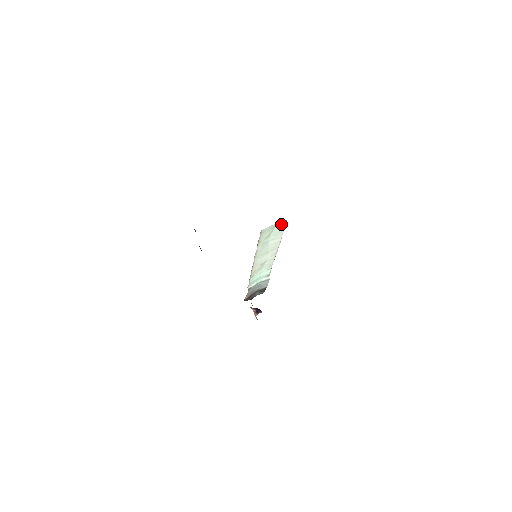
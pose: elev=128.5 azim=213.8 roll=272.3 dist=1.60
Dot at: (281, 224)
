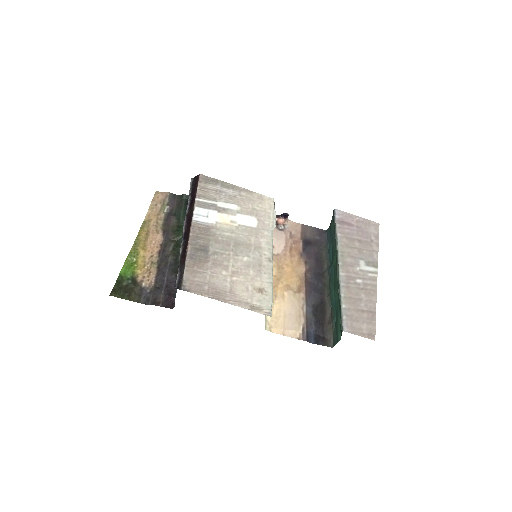
Dot at: occluded
